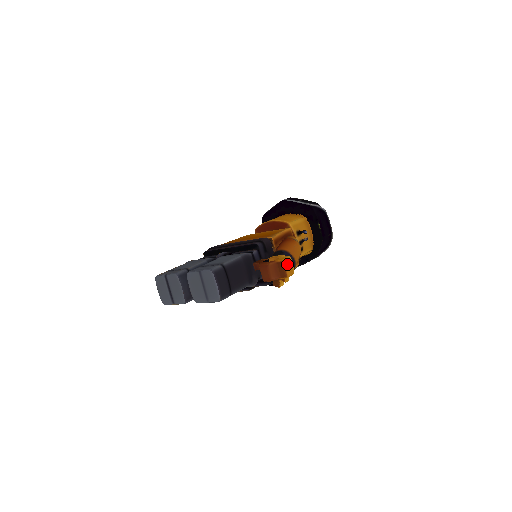
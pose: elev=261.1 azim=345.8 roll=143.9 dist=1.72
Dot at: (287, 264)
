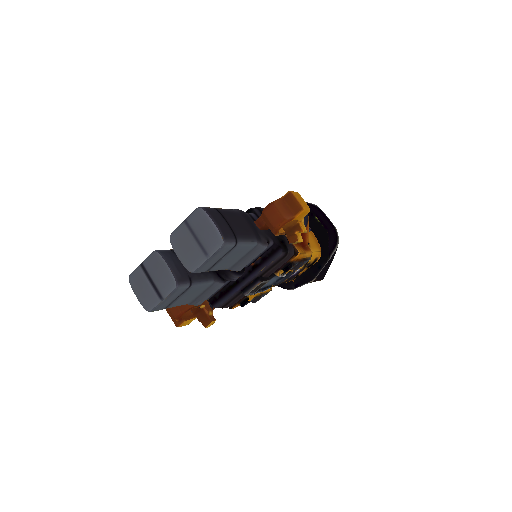
Dot at: (296, 196)
